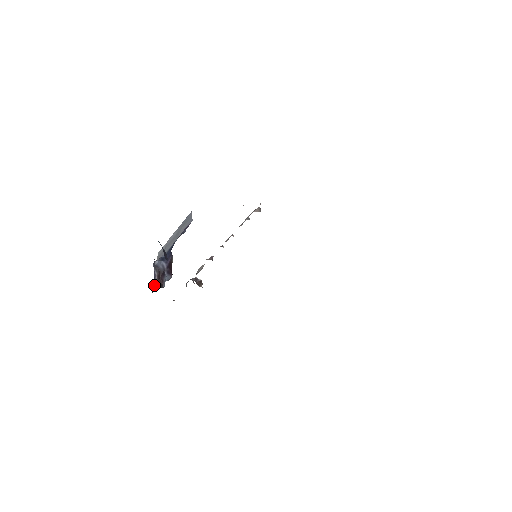
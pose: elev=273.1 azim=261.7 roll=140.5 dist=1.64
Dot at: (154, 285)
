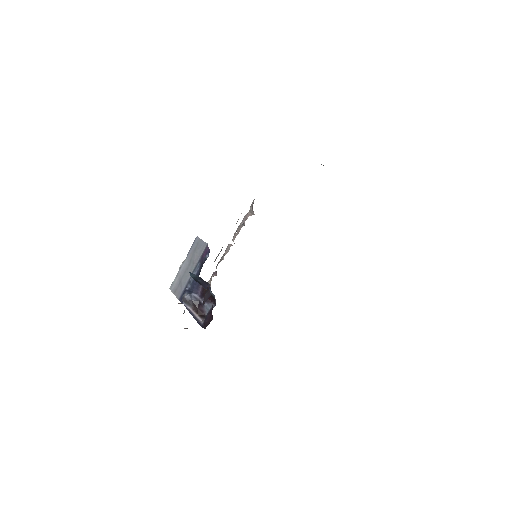
Dot at: (196, 319)
